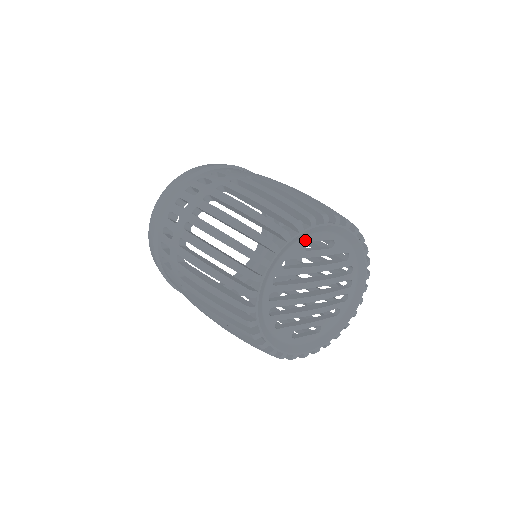
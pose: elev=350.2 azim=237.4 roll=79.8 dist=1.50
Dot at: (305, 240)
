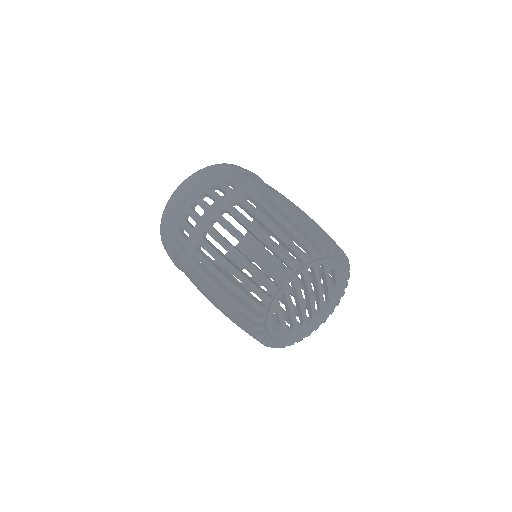
Dot at: (335, 267)
